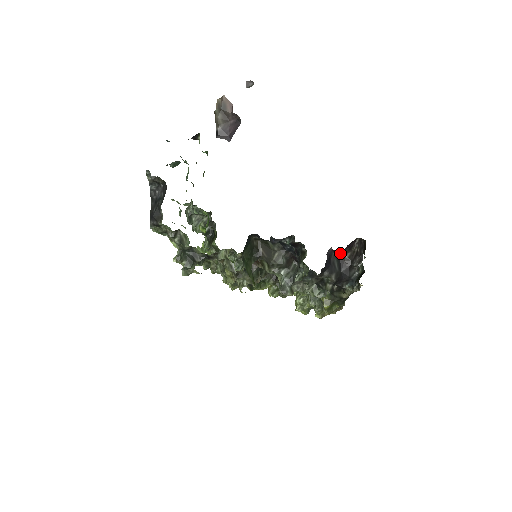
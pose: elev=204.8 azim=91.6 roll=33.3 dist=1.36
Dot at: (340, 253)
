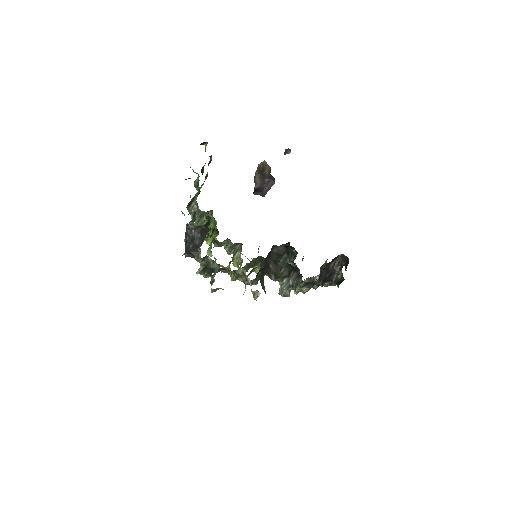
Dot at: (327, 264)
